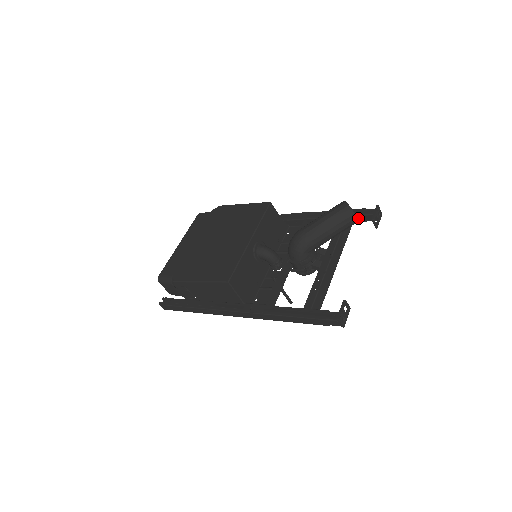
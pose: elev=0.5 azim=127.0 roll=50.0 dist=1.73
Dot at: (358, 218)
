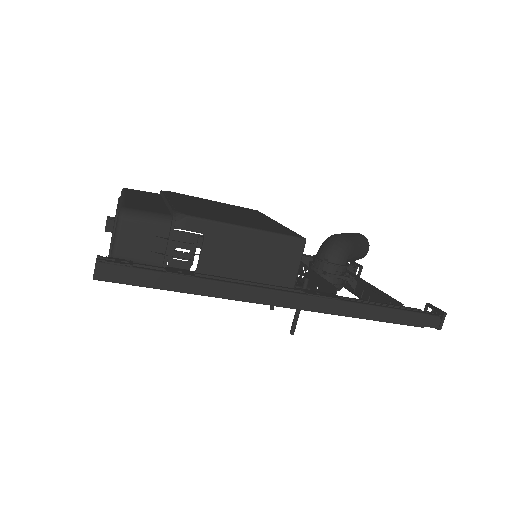
Dot at: occluded
